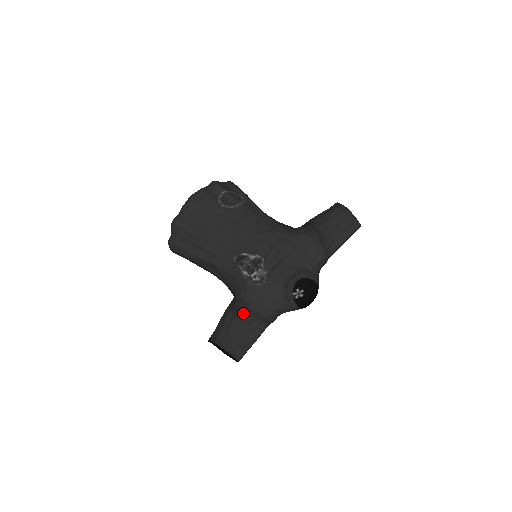
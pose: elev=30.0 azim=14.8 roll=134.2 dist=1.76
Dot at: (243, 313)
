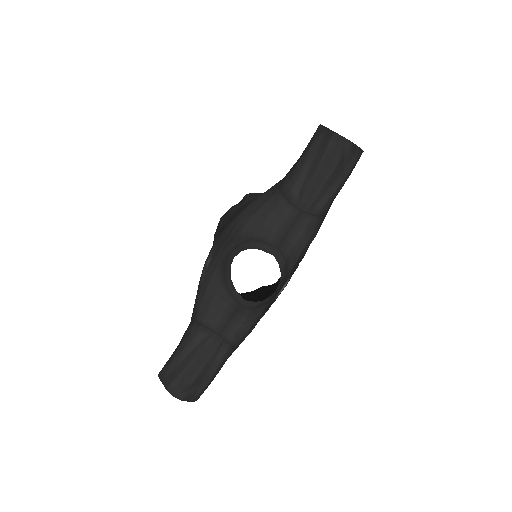
Dot at: (189, 324)
